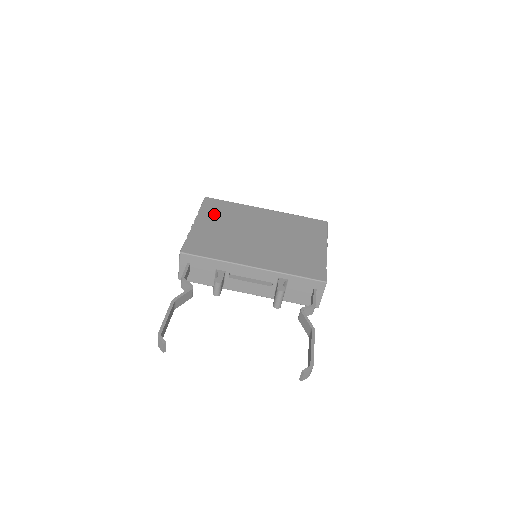
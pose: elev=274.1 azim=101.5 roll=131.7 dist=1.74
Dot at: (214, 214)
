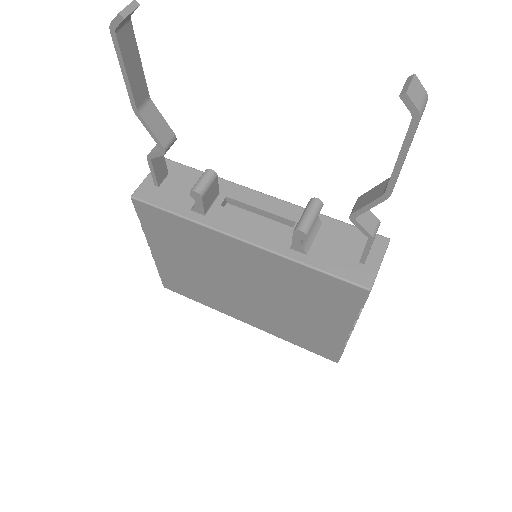
Dot at: occluded
